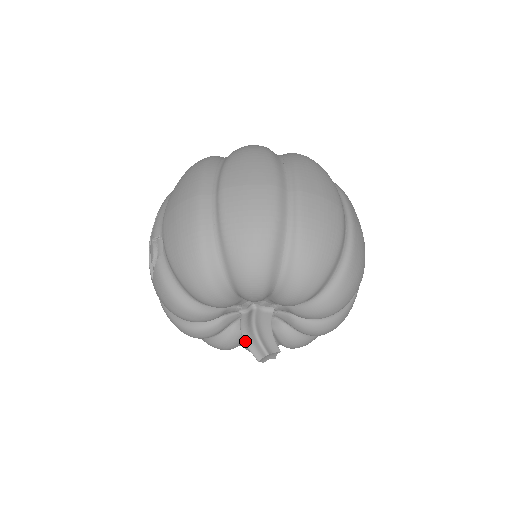
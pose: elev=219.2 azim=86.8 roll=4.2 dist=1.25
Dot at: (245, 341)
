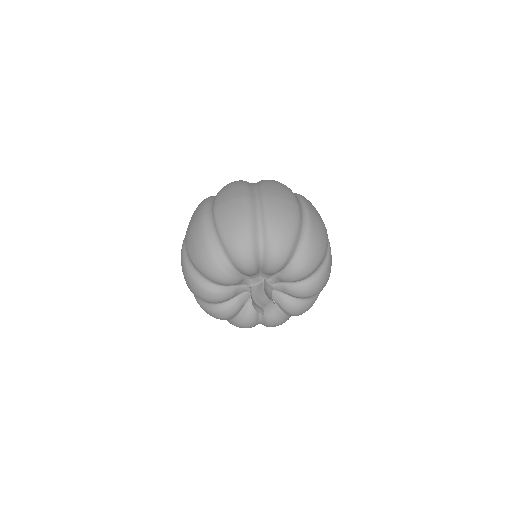
Dot at: (255, 309)
